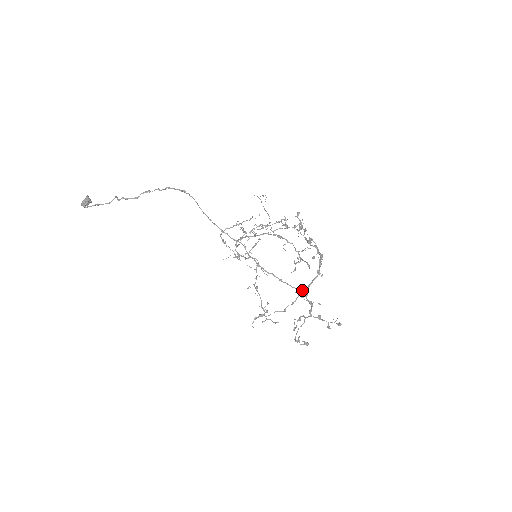
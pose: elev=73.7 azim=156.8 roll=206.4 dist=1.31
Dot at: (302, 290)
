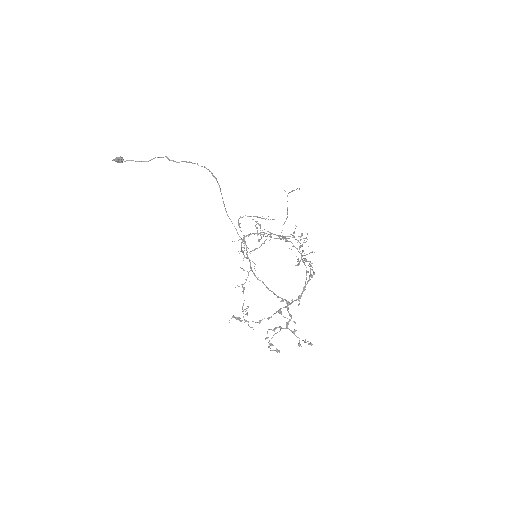
Dot at: (286, 302)
